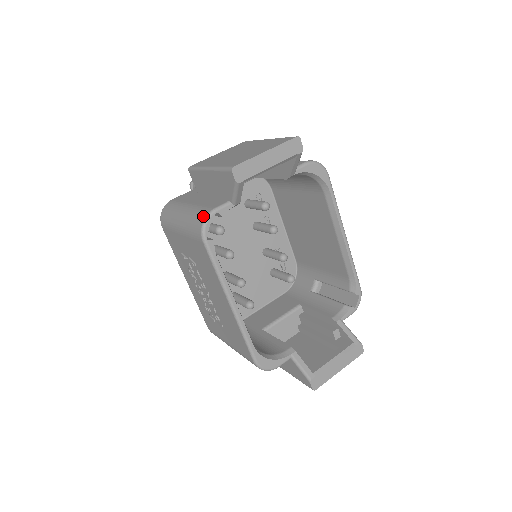
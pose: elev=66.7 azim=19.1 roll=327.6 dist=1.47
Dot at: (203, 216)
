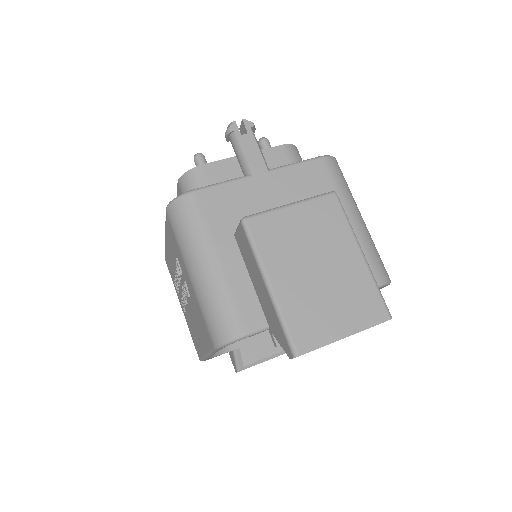
Dot at: (229, 333)
